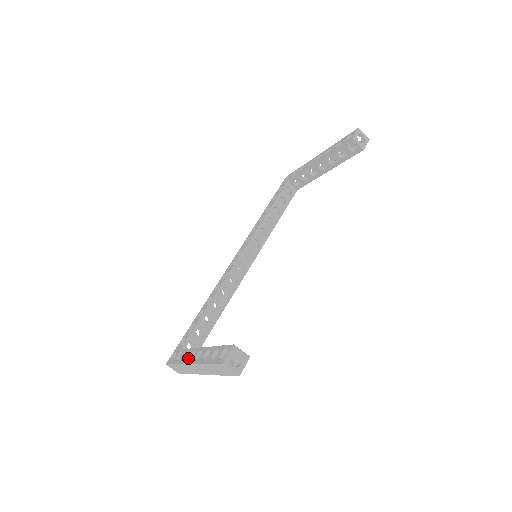
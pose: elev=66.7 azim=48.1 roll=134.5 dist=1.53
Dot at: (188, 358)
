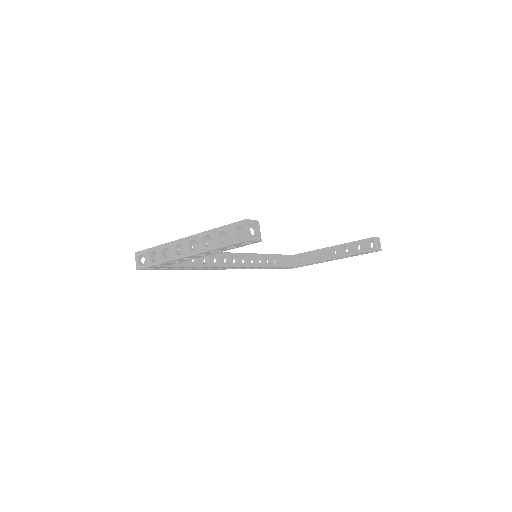
Dot at: occluded
